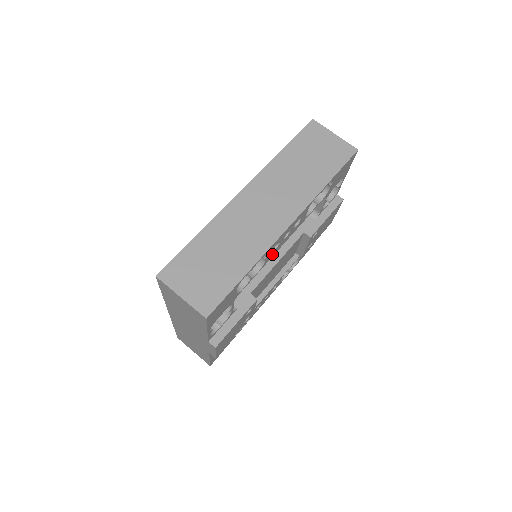
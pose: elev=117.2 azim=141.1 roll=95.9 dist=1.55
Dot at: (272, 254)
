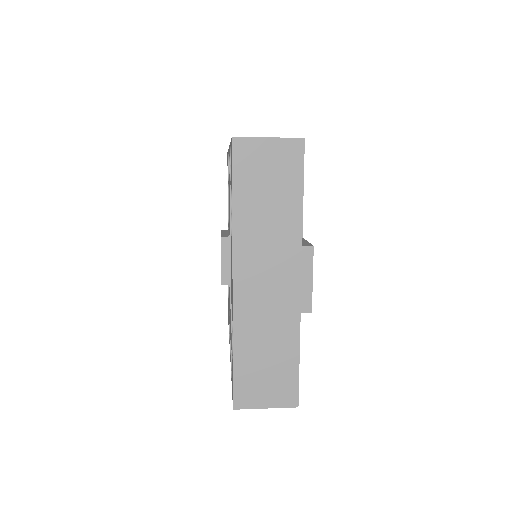
Dot at: occluded
